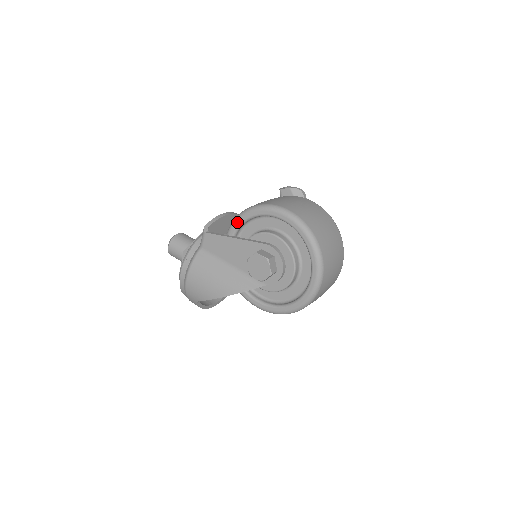
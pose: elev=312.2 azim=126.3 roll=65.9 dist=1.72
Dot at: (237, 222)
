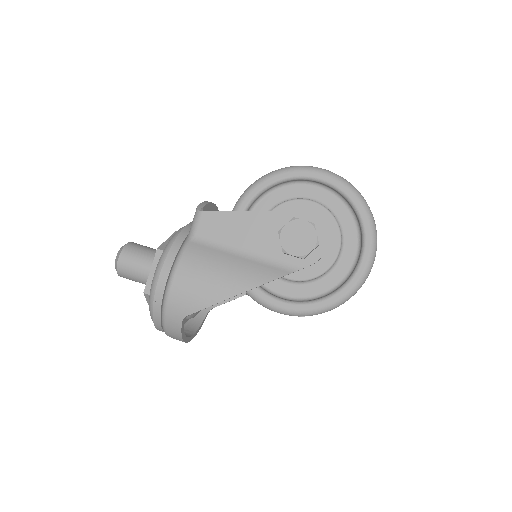
Dot at: (250, 193)
